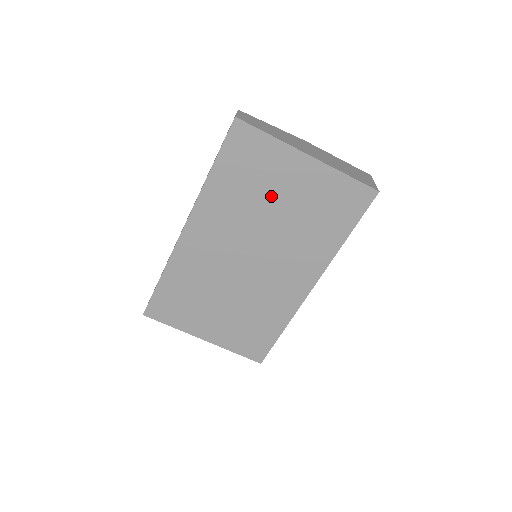
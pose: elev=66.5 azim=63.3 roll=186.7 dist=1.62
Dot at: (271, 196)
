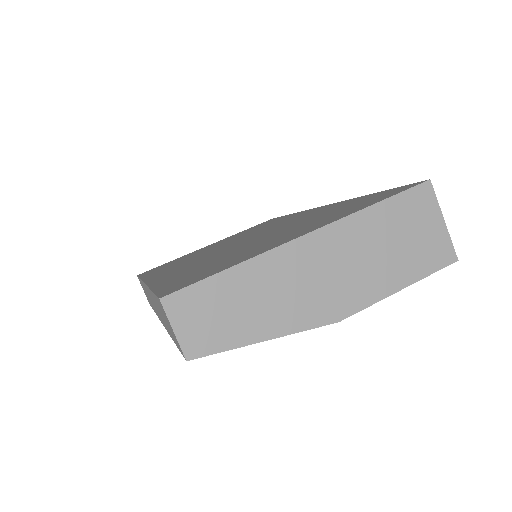
Dot at: occluded
